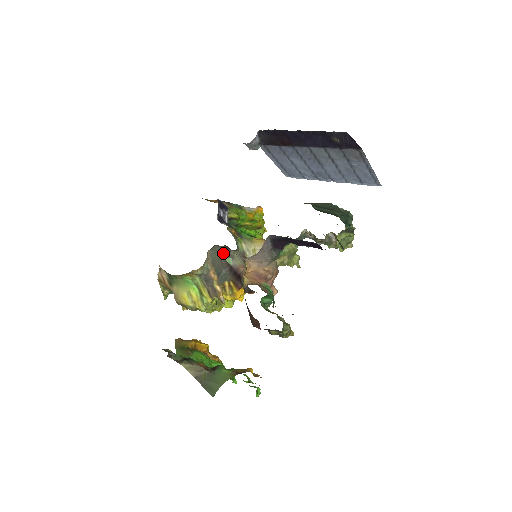
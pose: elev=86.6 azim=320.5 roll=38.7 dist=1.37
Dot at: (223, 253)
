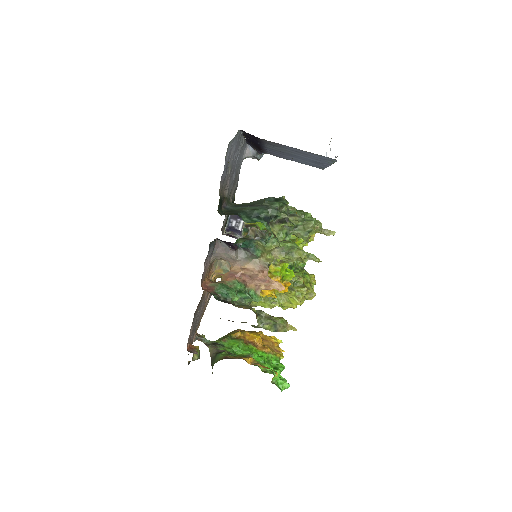
Dot at: occluded
